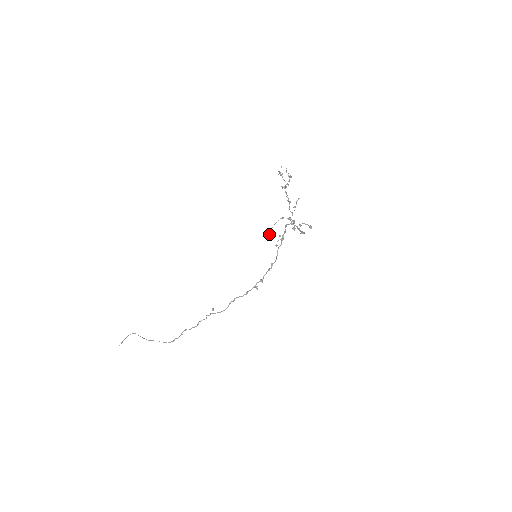
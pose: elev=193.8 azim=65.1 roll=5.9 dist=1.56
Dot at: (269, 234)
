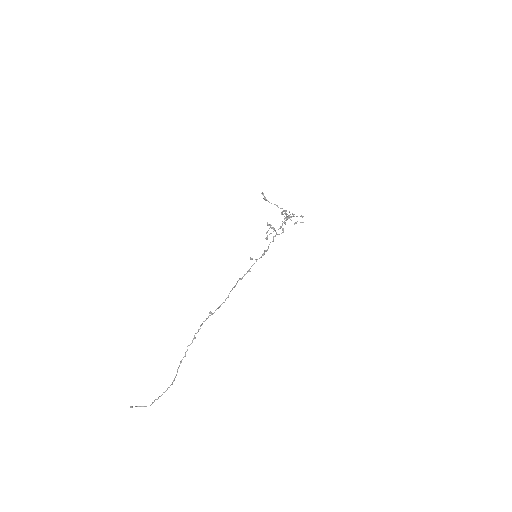
Dot at: (267, 237)
